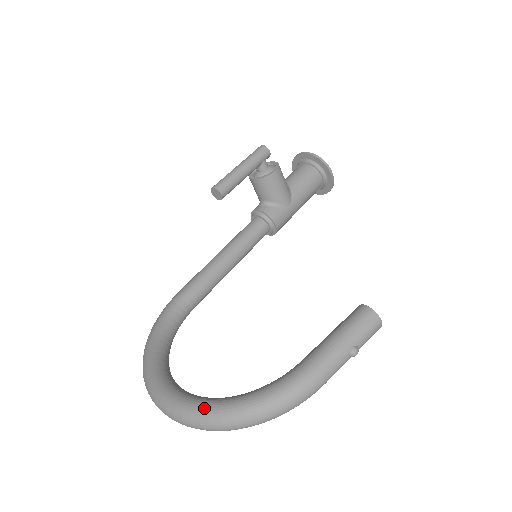
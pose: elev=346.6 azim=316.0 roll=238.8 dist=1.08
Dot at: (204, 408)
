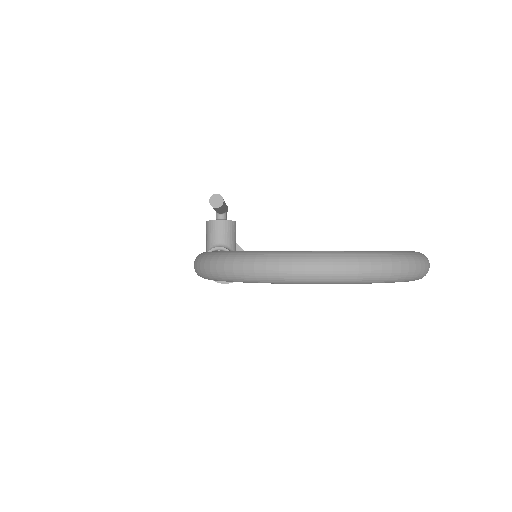
Dot at: occluded
